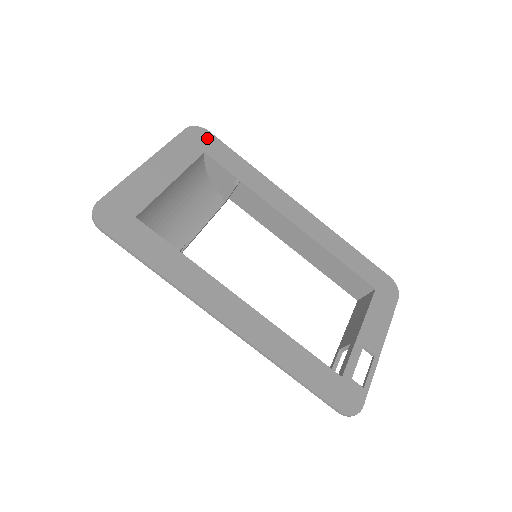
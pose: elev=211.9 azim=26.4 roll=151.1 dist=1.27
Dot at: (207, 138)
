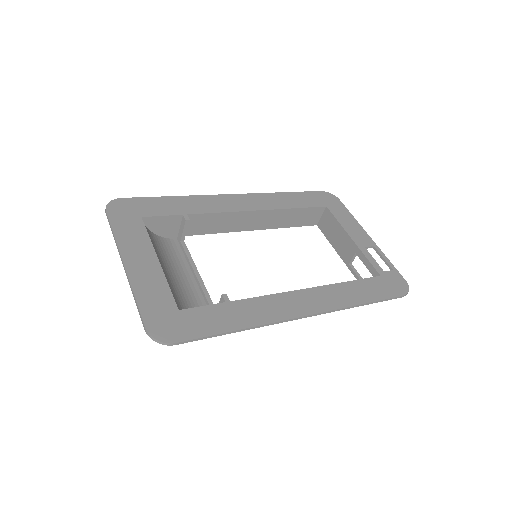
Dot at: (127, 205)
